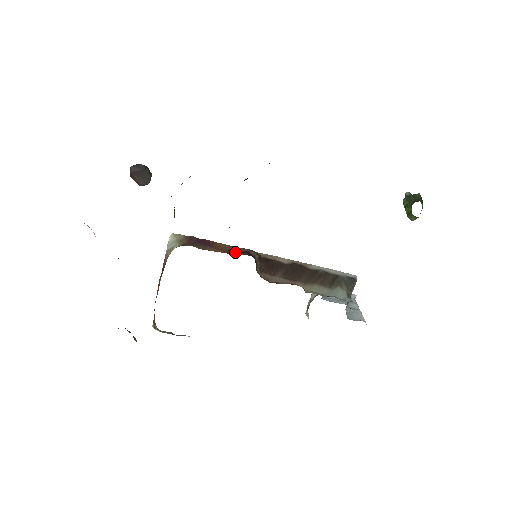
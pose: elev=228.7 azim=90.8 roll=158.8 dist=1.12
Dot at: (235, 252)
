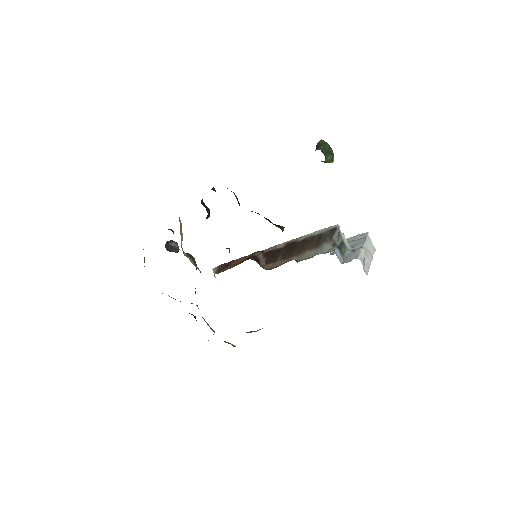
Dot at: (243, 261)
